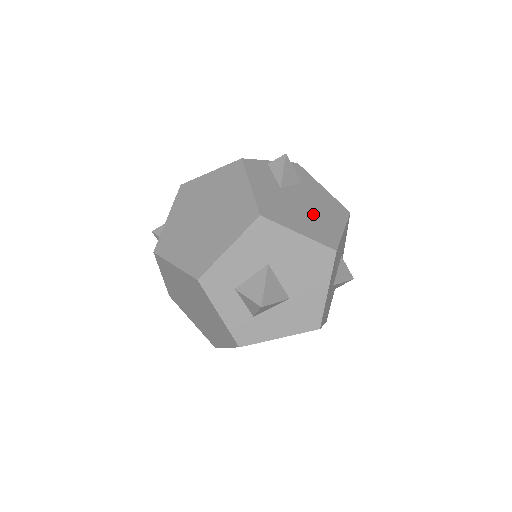
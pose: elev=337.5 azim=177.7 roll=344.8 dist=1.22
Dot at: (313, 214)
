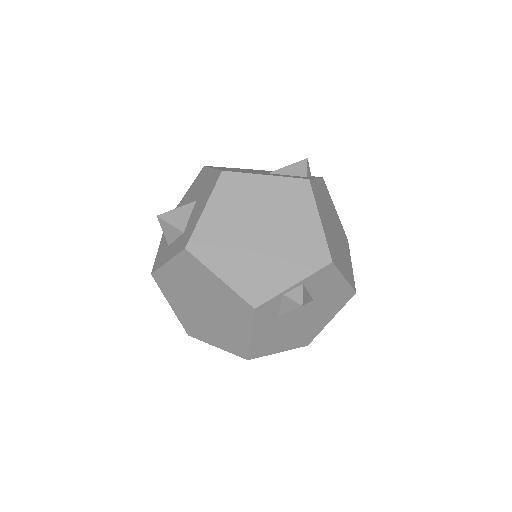
Dot at: occluded
